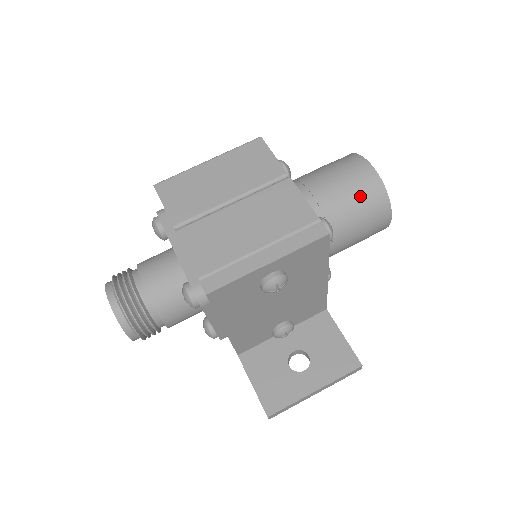
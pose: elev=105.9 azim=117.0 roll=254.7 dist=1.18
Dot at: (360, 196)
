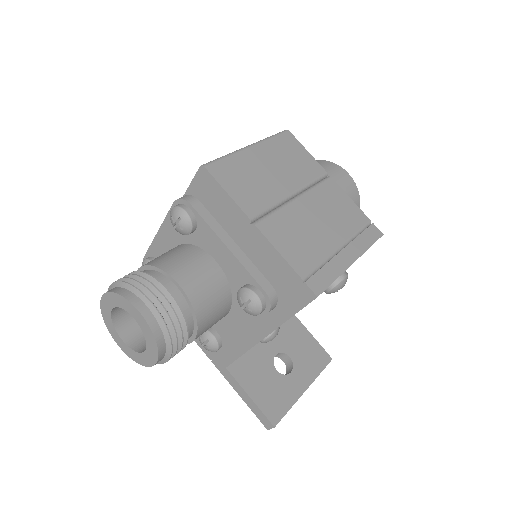
Dot at: occluded
